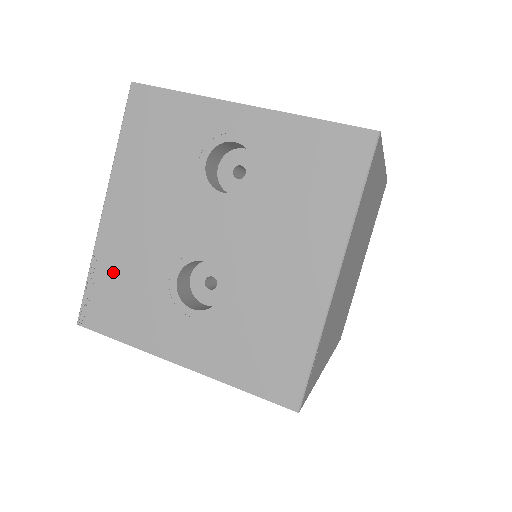
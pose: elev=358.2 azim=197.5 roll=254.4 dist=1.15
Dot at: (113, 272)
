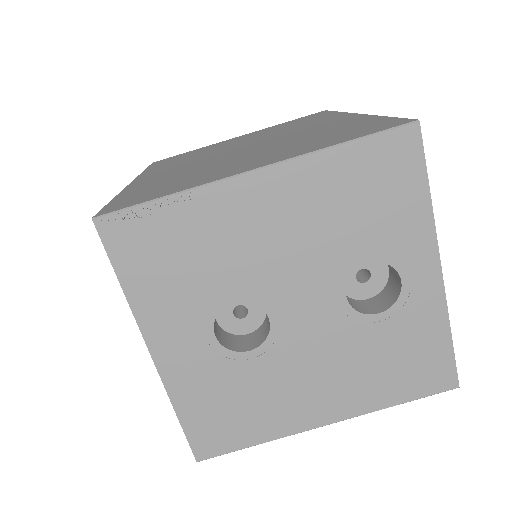
Dot at: (188, 229)
